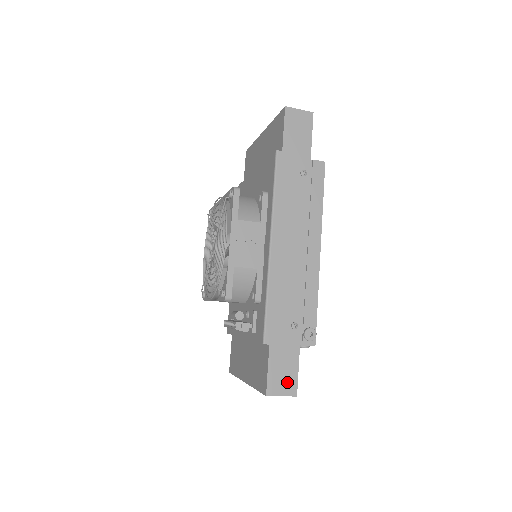
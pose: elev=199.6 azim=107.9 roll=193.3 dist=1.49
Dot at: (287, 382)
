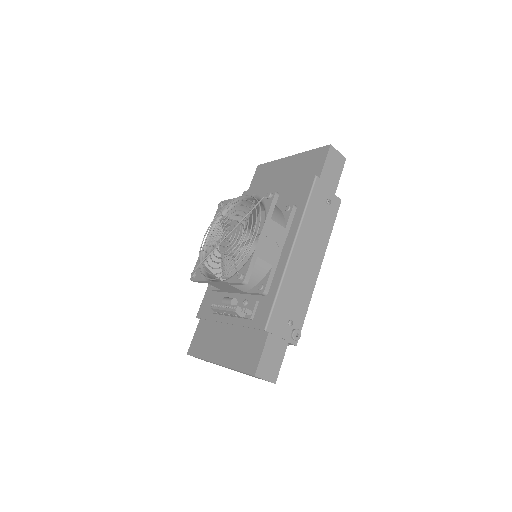
Dot at: (272, 369)
